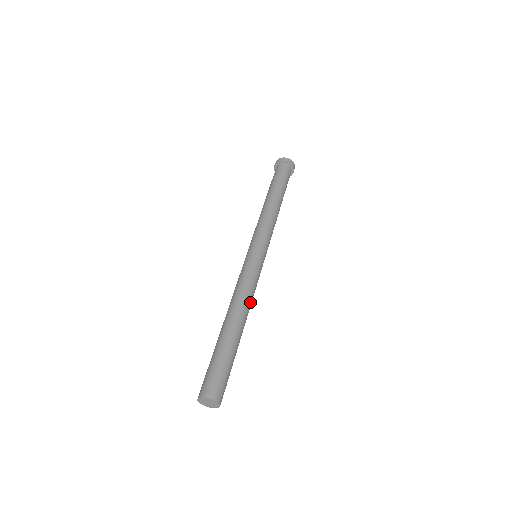
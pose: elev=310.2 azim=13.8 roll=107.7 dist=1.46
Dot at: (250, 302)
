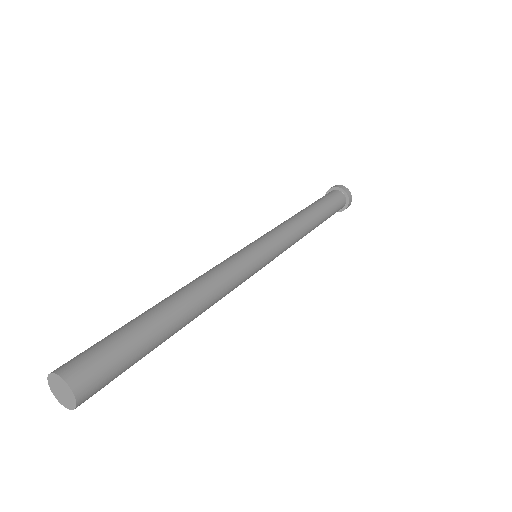
Dot at: (211, 284)
